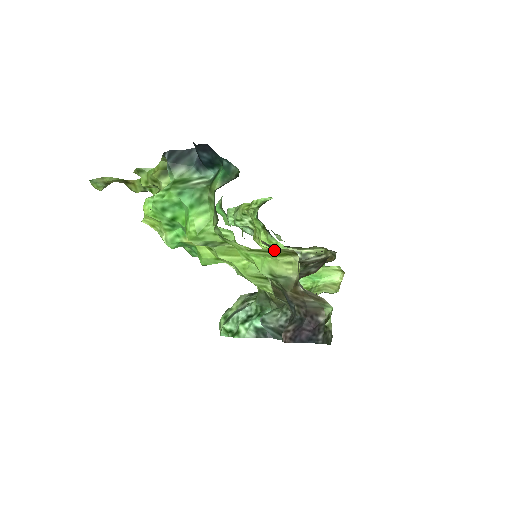
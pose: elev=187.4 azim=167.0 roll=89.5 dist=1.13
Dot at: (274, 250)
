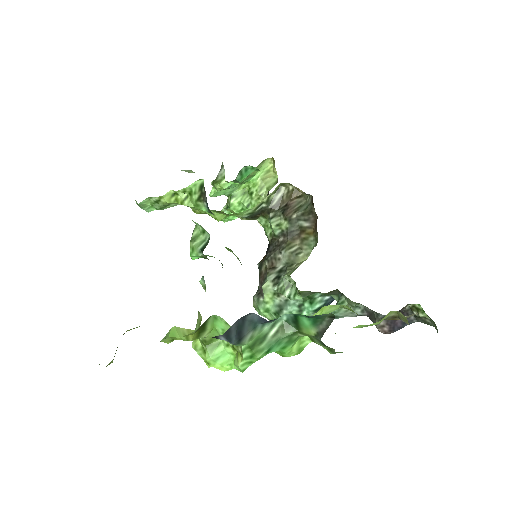
Dot at: occluded
